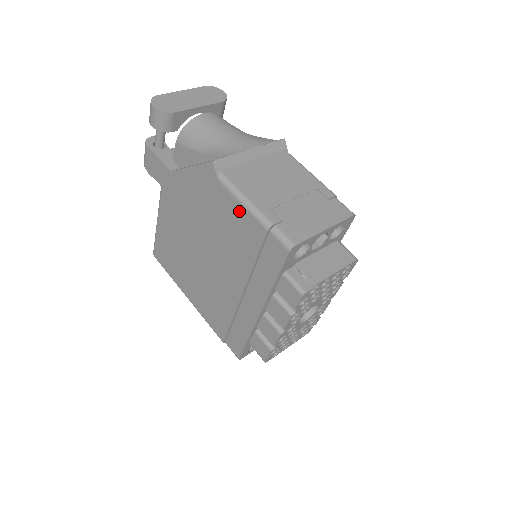
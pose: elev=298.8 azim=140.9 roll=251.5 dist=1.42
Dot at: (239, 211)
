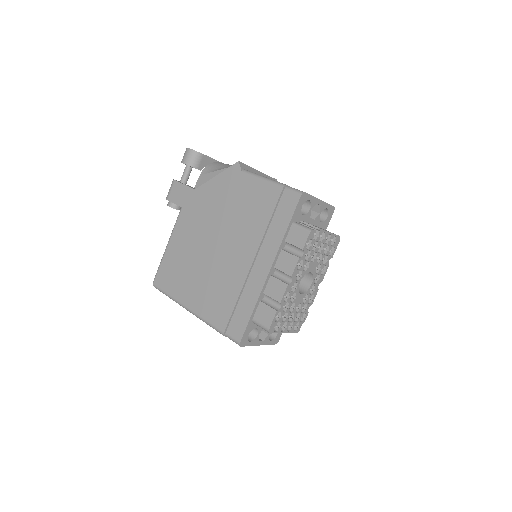
Dot at: (258, 186)
